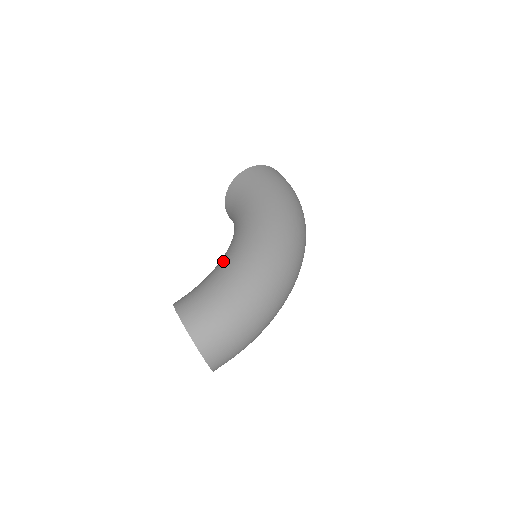
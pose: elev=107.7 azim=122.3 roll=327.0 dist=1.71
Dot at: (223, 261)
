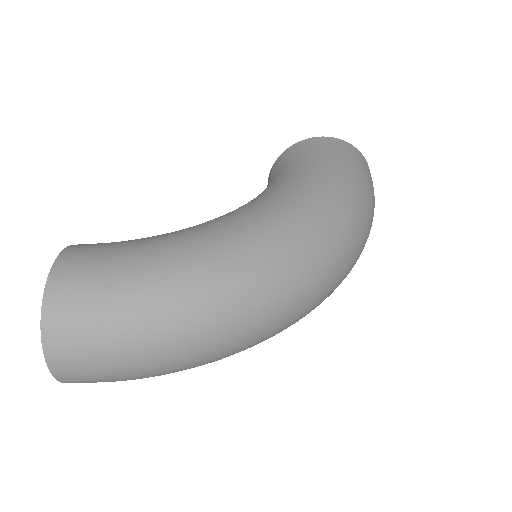
Dot at: (190, 227)
